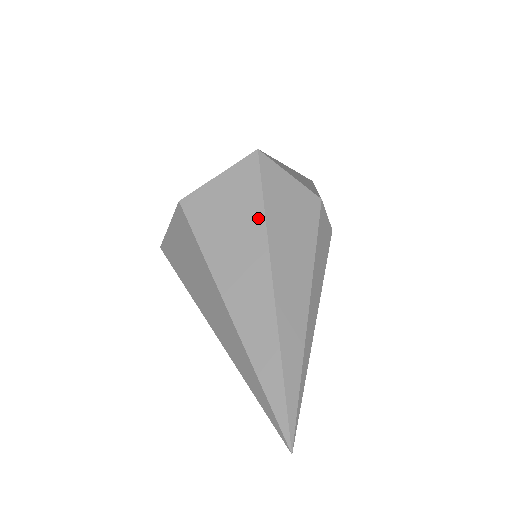
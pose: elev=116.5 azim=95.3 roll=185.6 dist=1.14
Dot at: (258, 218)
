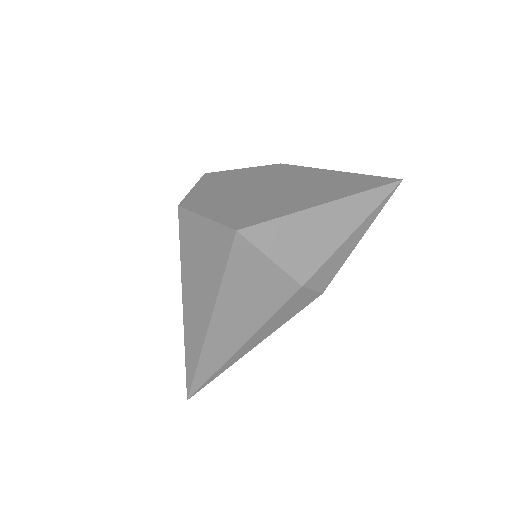
Dot at: (215, 284)
